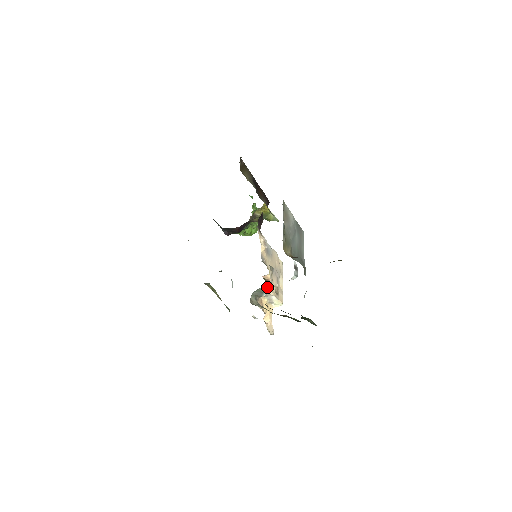
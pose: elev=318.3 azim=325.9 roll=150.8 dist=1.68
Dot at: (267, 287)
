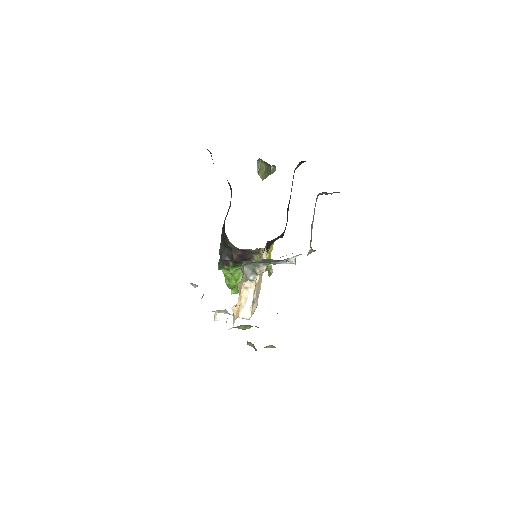
Dot at: (257, 273)
